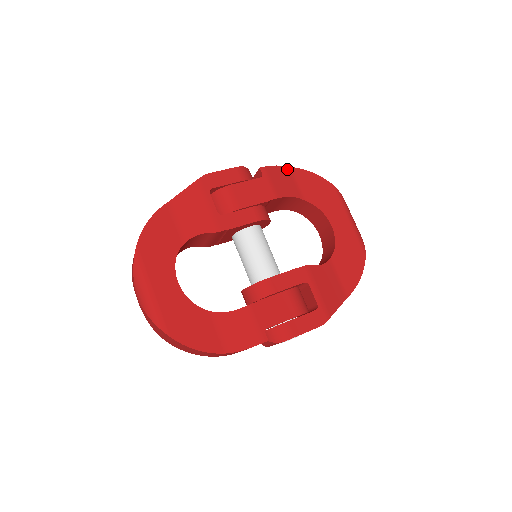
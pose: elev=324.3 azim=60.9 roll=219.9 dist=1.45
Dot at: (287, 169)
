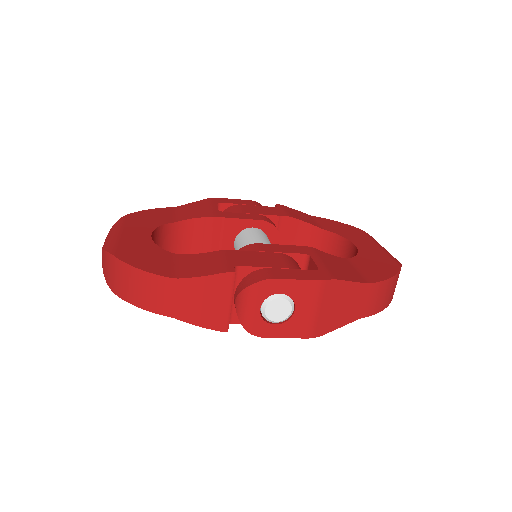
Dot at: (308, 215)
